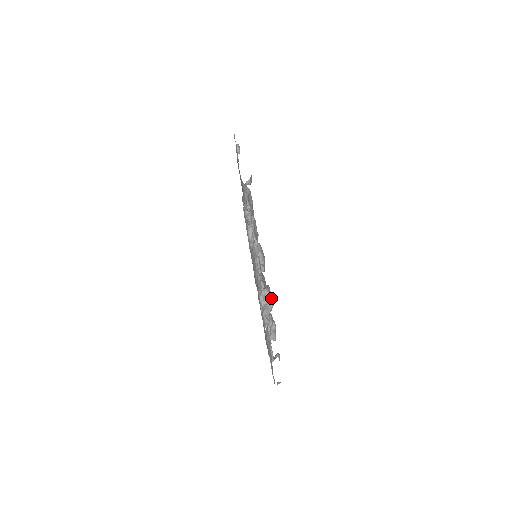
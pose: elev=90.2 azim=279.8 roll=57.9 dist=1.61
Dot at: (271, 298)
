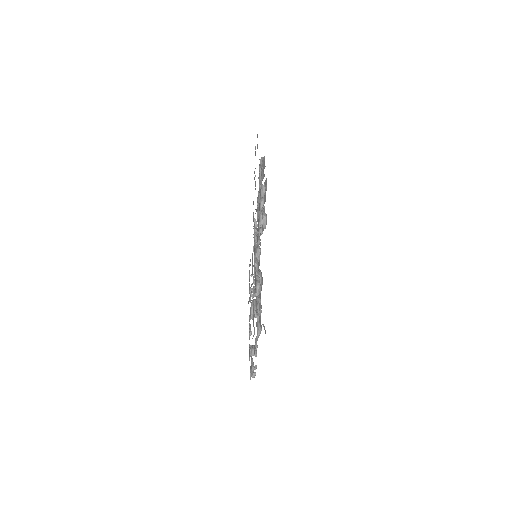
Dot at: occluded
